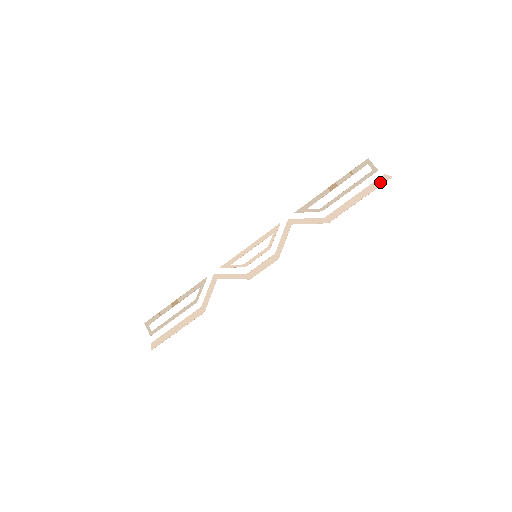
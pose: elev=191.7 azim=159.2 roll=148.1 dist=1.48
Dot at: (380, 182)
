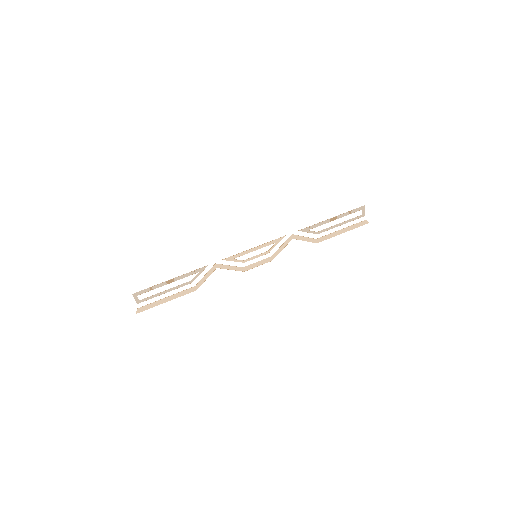
Dot at: (361, 224)
